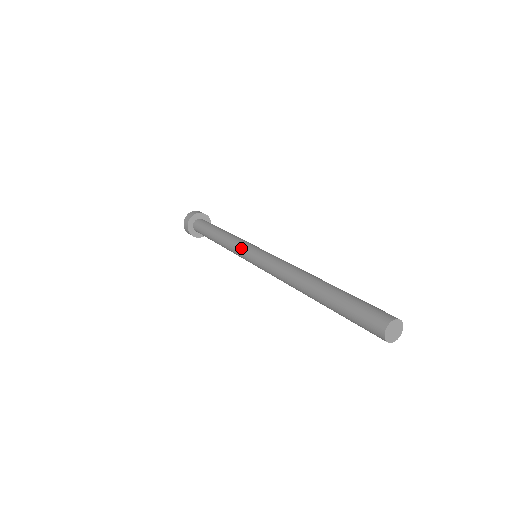
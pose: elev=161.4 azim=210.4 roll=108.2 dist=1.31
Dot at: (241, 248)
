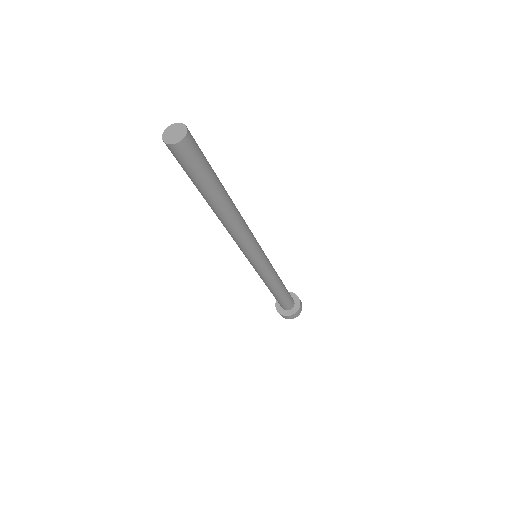
Dot at: occluded
